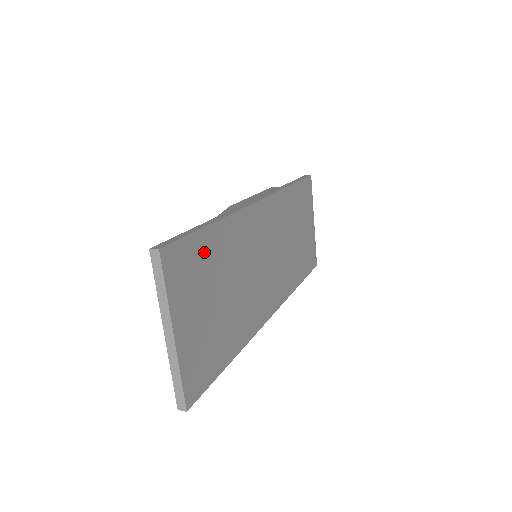
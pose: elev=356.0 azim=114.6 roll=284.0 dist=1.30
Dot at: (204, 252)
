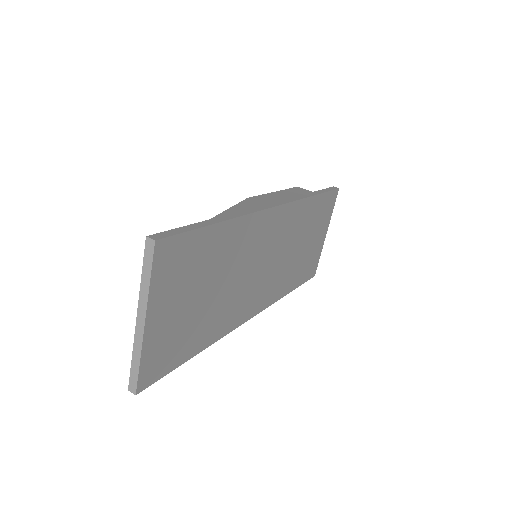
Dot at: (202, 249)
